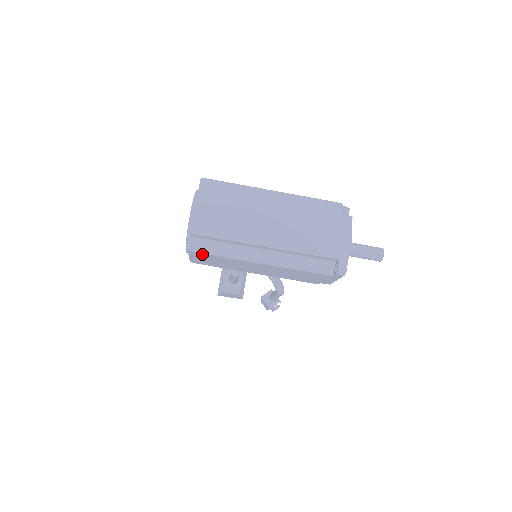
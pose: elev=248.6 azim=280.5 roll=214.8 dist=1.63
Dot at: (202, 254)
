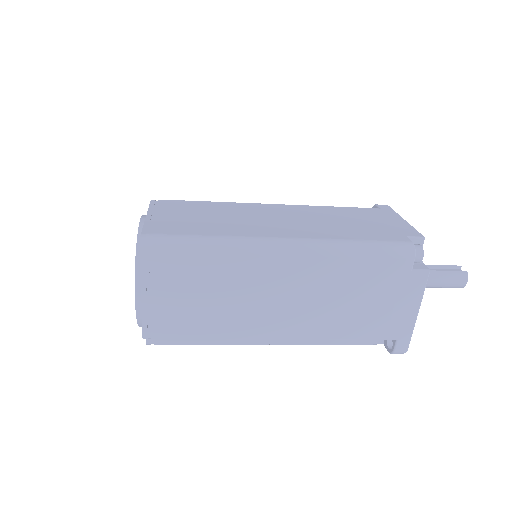
Dot at: (170, 341)
